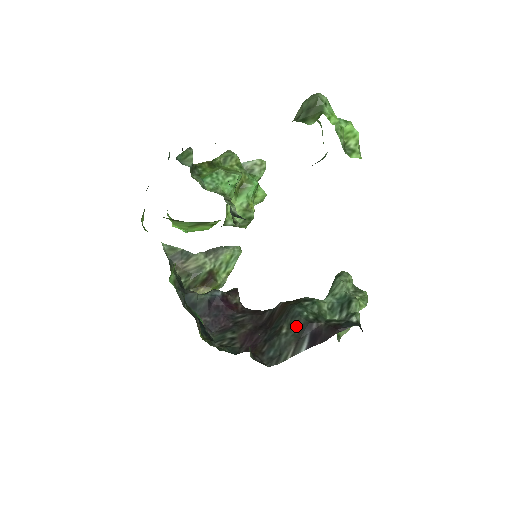
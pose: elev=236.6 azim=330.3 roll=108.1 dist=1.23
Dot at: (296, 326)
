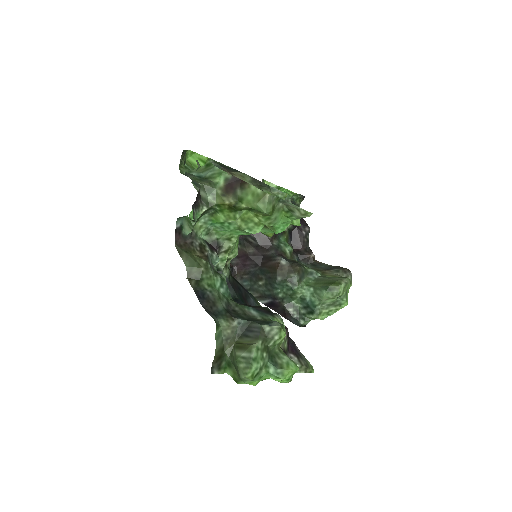
Dot at: (267, 290)
